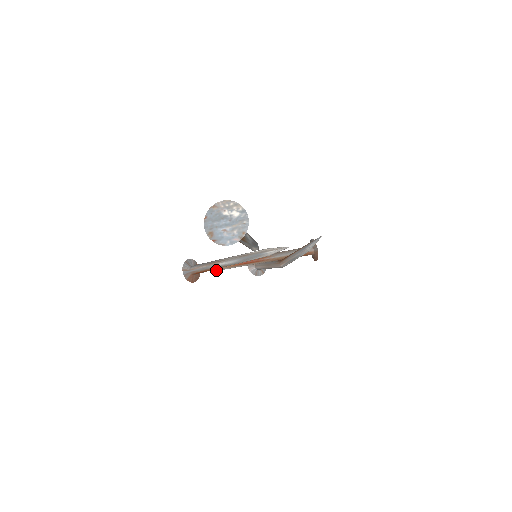
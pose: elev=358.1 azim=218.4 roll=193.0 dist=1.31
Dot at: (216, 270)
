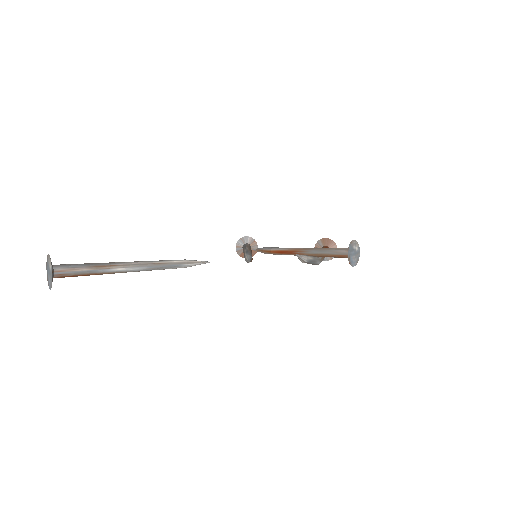
Dot at: (262, 252)
